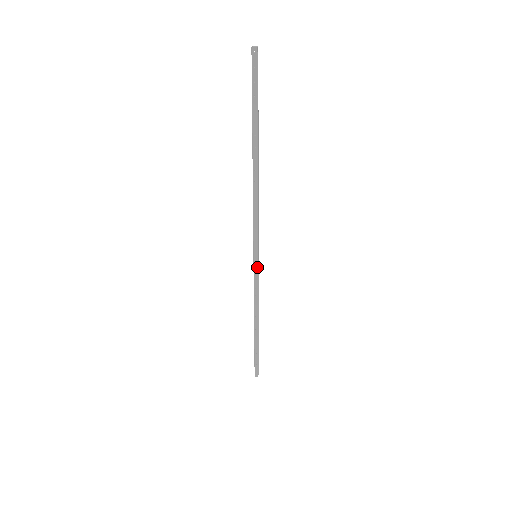
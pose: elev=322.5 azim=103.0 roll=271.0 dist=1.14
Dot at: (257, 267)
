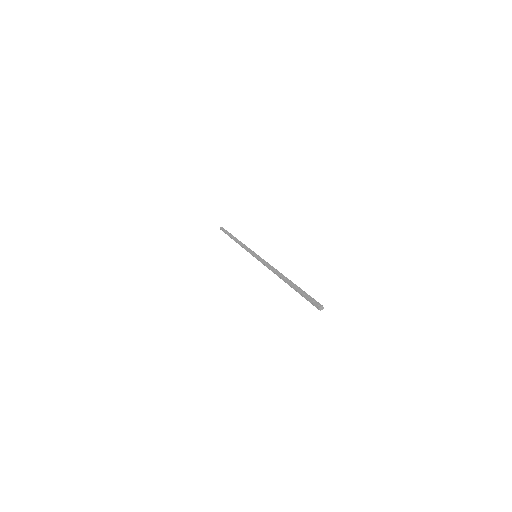
Dot at: occluded
